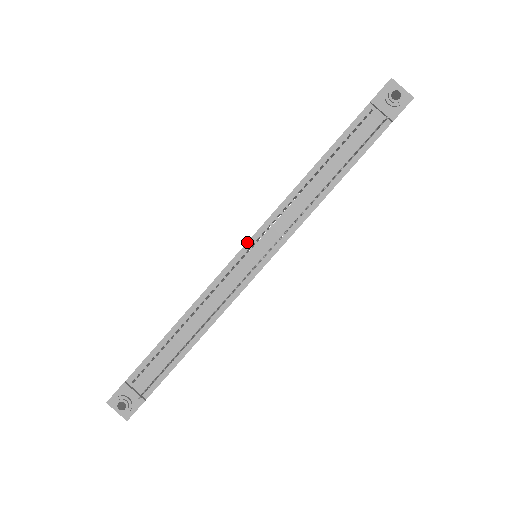
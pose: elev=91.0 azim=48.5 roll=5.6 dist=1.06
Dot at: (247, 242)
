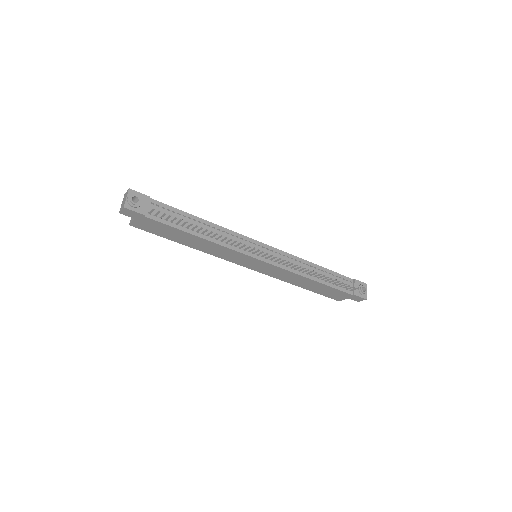
Dot at: (267, 245)
